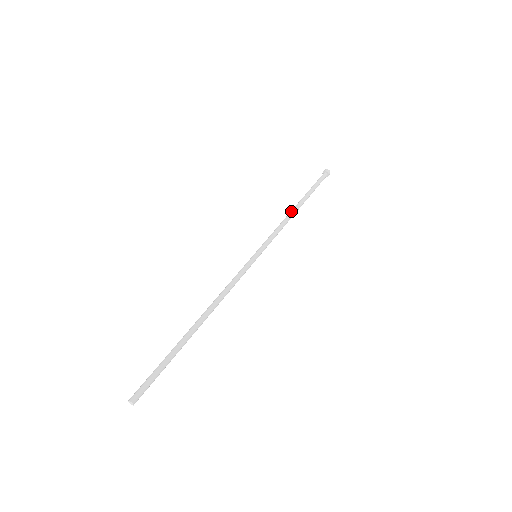
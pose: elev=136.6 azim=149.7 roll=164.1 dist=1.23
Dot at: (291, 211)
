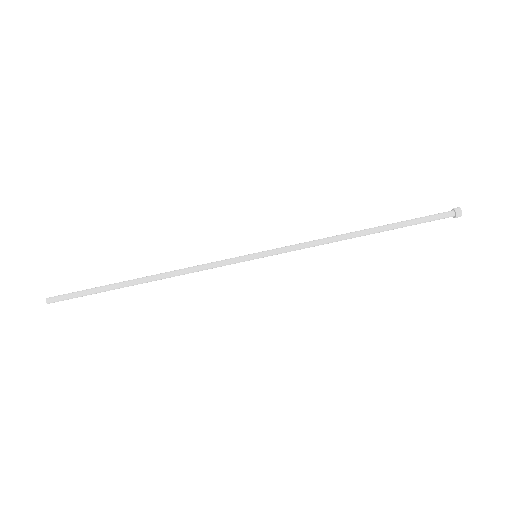
Dot at: (349, 237)
